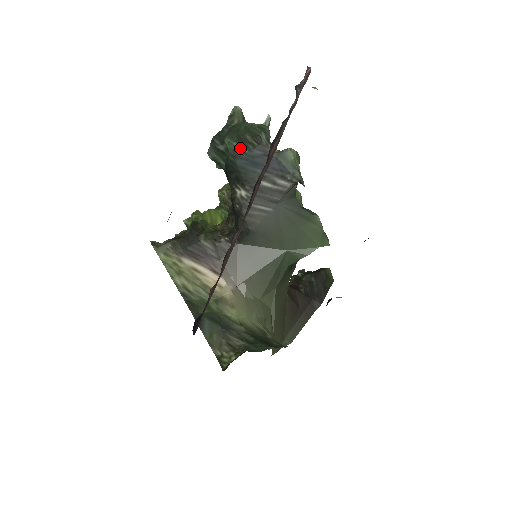
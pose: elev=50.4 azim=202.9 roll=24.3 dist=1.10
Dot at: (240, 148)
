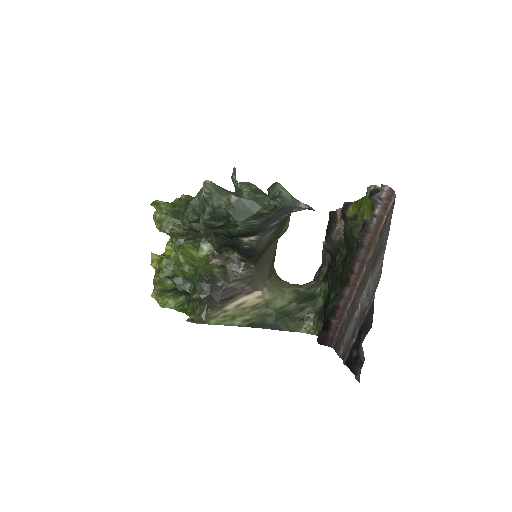
Dot at: (257, 221)
